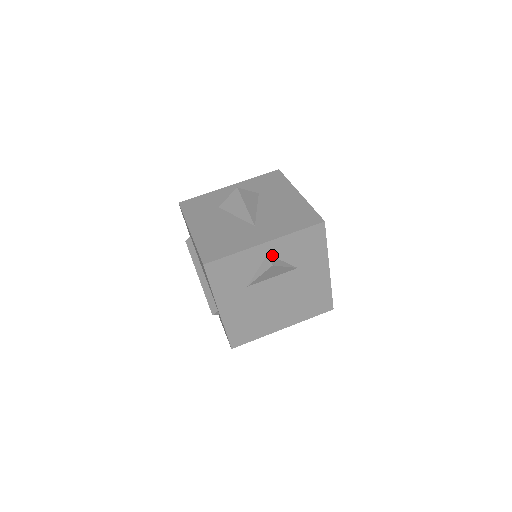
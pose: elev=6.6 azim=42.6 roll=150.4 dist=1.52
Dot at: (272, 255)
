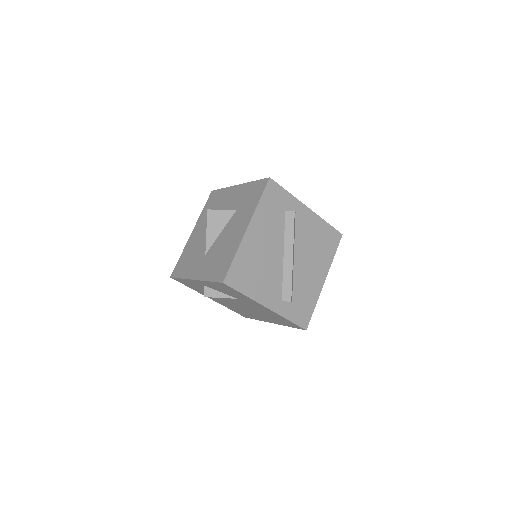
Dot at: (208, 287)
